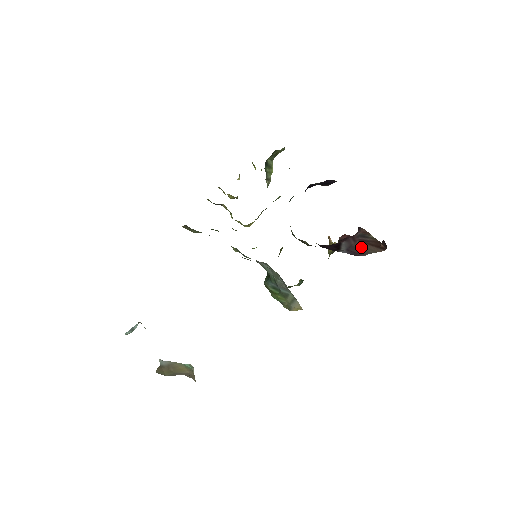
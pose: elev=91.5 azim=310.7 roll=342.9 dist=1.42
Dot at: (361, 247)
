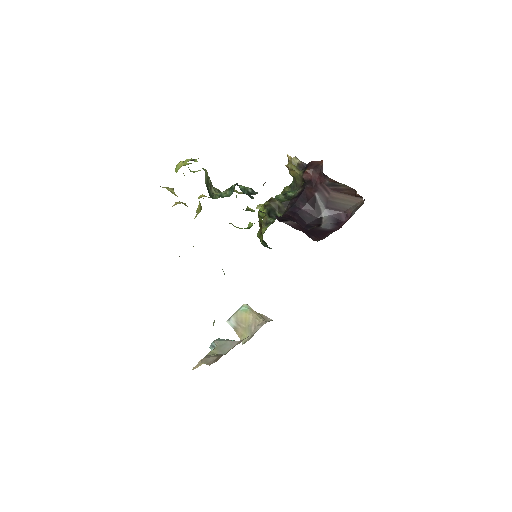
Dot at: (338, 200)
